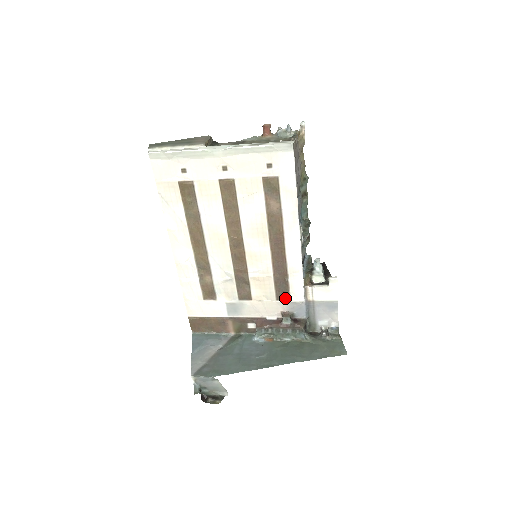
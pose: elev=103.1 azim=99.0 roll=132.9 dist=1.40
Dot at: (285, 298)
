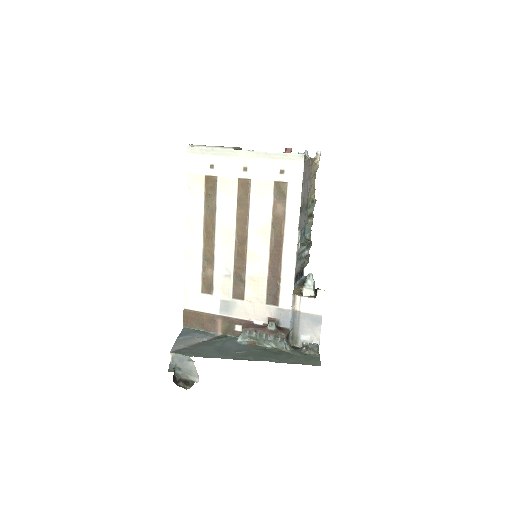
Dot at: (274, 303)
